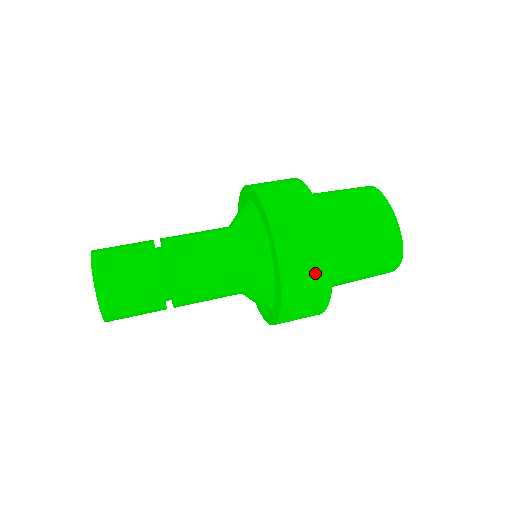
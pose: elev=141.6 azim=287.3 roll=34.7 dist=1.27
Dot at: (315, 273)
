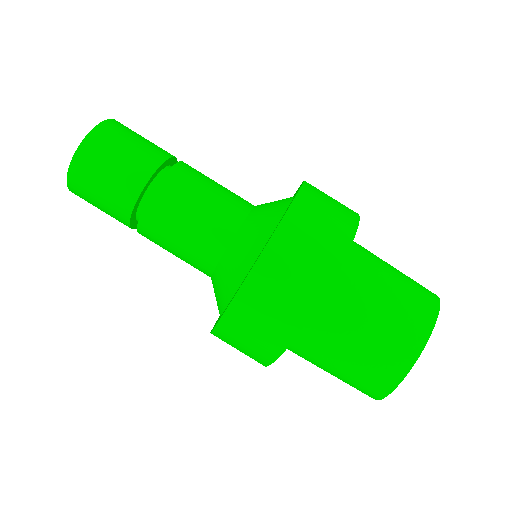
Dot at: (262, 341)
